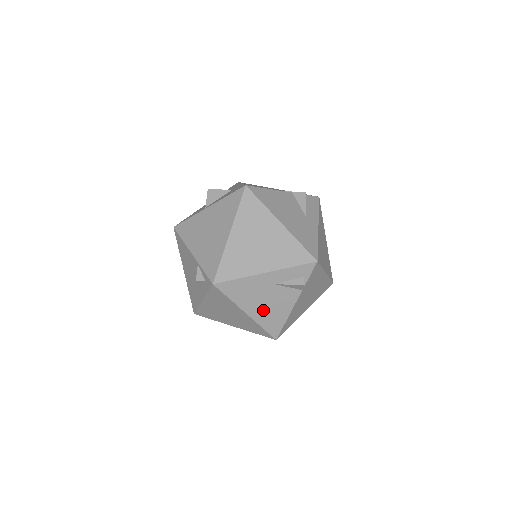
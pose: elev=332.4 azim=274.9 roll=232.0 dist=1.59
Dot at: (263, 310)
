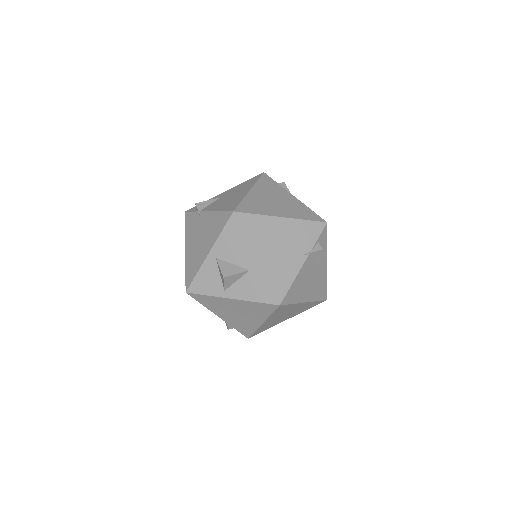
Dot at: occluded
